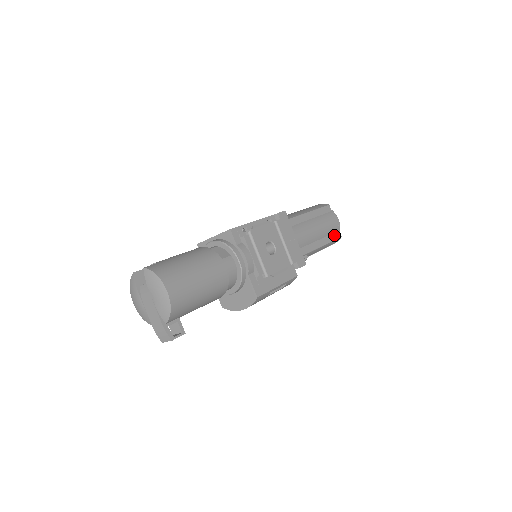
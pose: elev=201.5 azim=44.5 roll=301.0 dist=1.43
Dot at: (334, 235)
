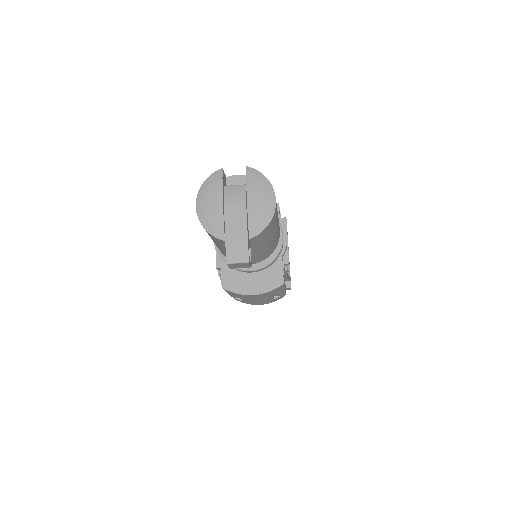
Dot at: occluded
